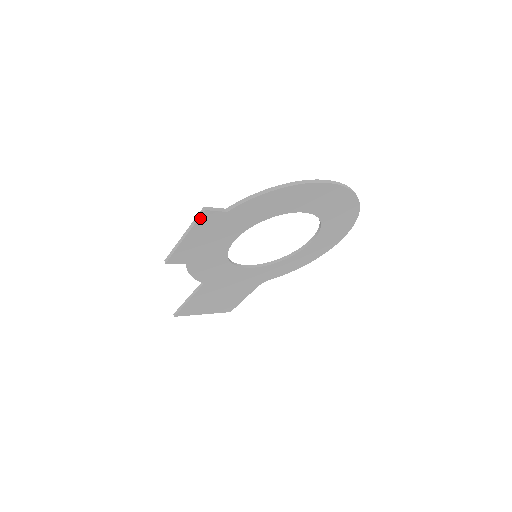
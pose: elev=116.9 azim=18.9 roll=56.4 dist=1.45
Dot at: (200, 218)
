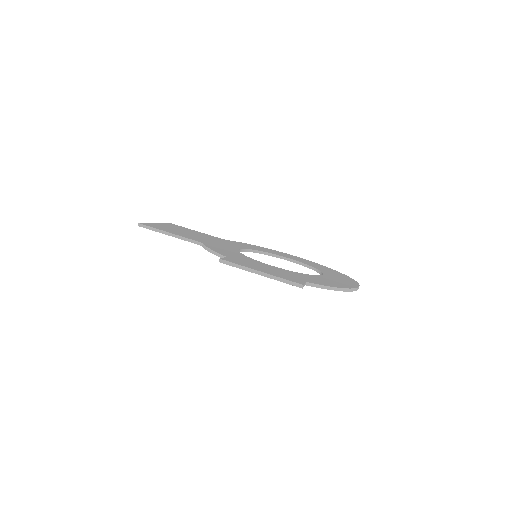
Dot at: (291, 284)
